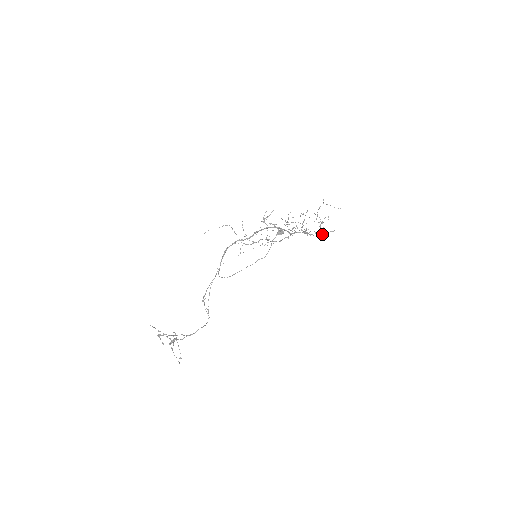
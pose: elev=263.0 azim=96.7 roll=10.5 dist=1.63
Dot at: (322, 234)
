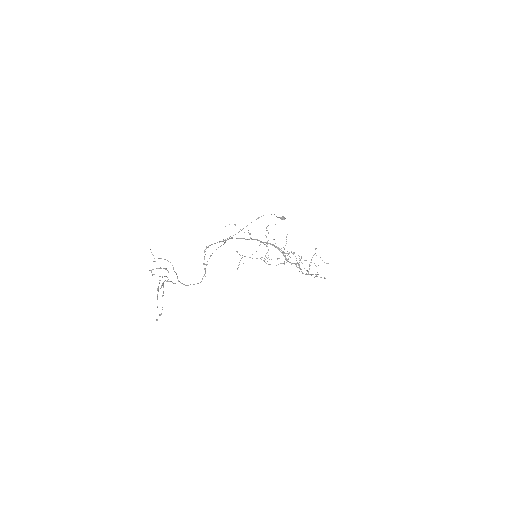
Dot at: occluded
